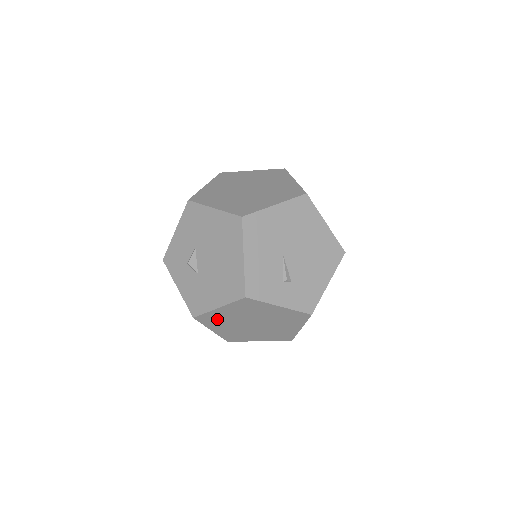
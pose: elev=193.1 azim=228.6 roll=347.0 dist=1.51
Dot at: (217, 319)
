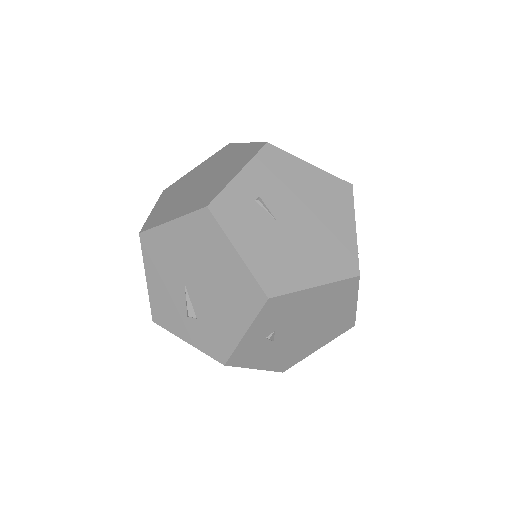
Dot at: occluded
